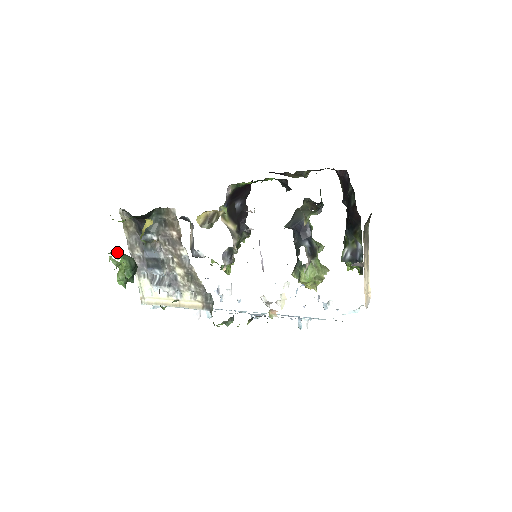
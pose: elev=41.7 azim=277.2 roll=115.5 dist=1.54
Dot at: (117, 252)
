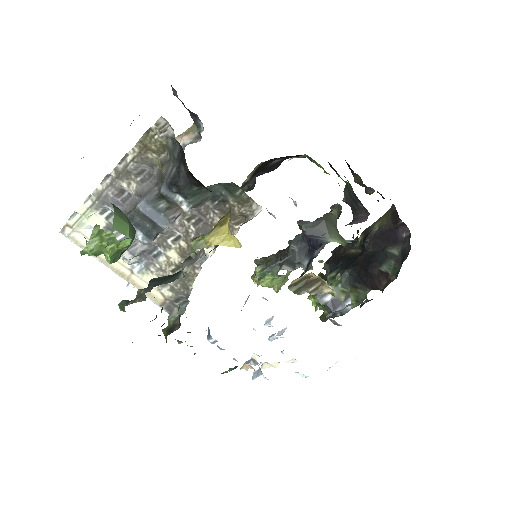
Dot at: (129, 229)
